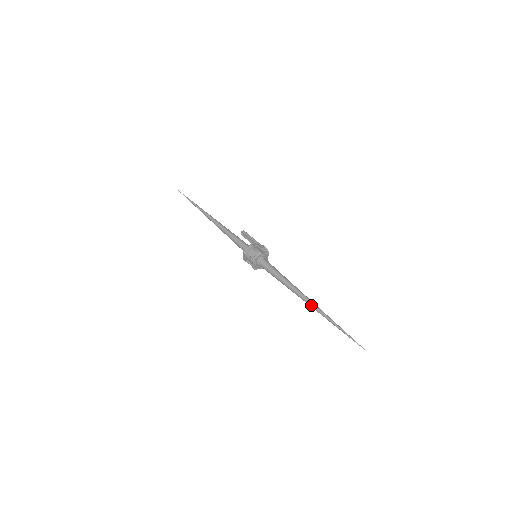
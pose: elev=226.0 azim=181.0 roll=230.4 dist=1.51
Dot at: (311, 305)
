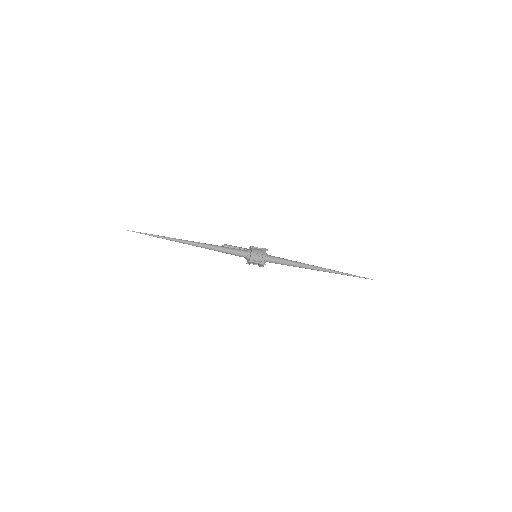
Dot at: (325, 269)
